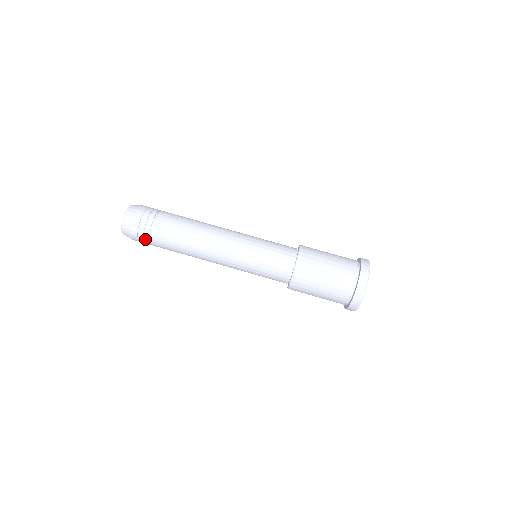
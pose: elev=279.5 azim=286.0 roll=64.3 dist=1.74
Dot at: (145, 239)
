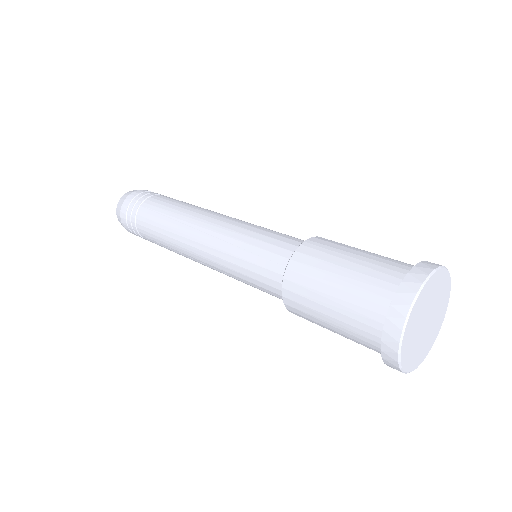
Dot at: (136, 205)
